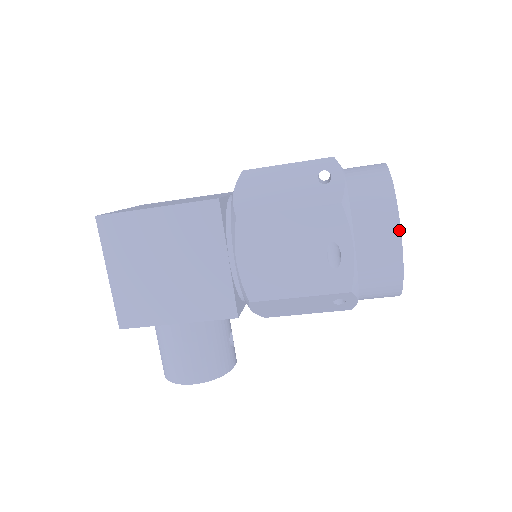
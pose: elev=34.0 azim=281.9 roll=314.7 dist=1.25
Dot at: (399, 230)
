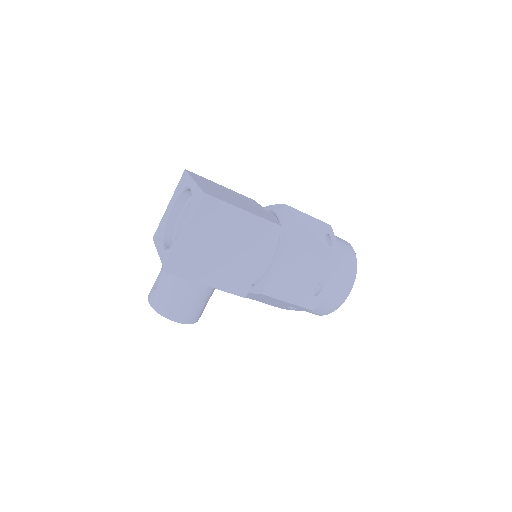
Dot at: (350, 290)
